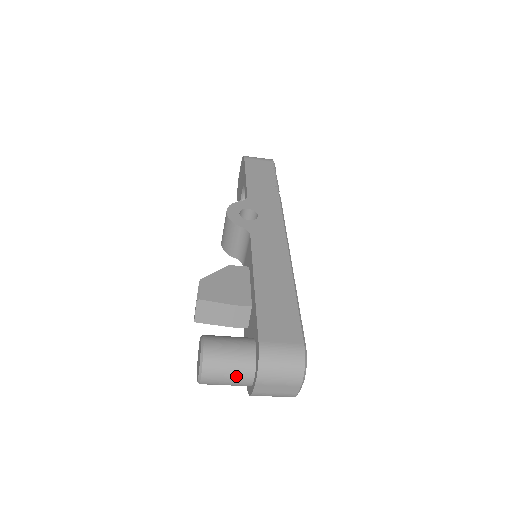
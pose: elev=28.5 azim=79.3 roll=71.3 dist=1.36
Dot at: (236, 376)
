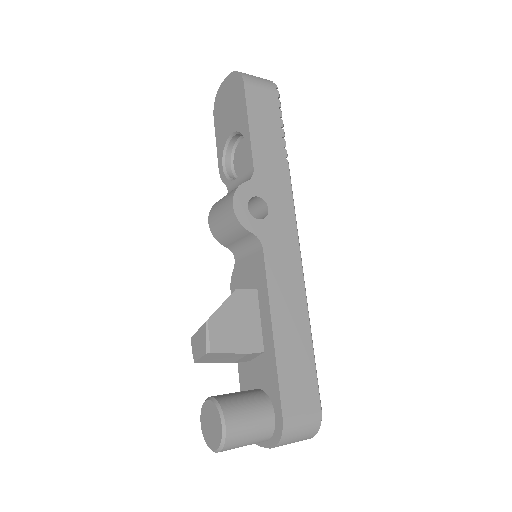
Dot at: occluded
